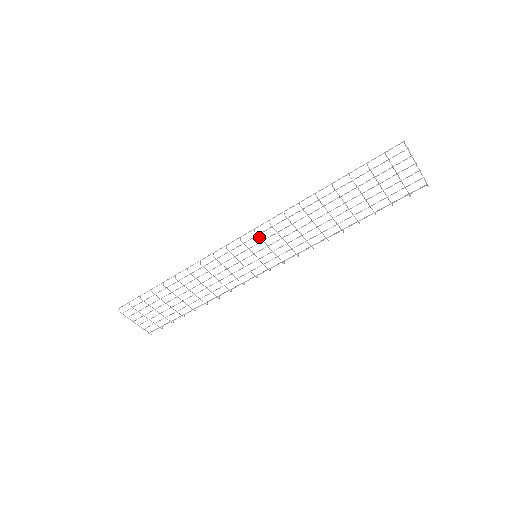
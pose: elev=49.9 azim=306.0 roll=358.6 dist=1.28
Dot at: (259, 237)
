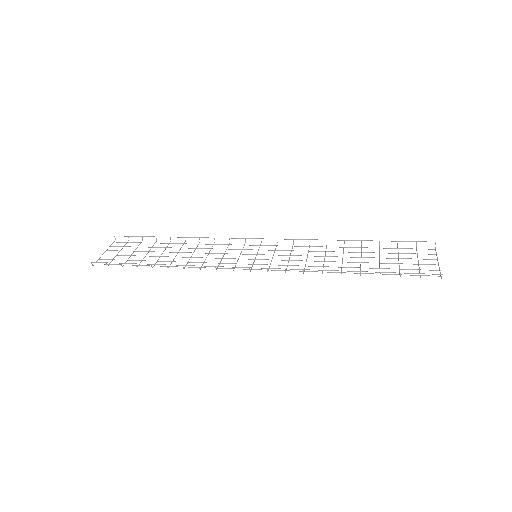
Dot at: occluded
